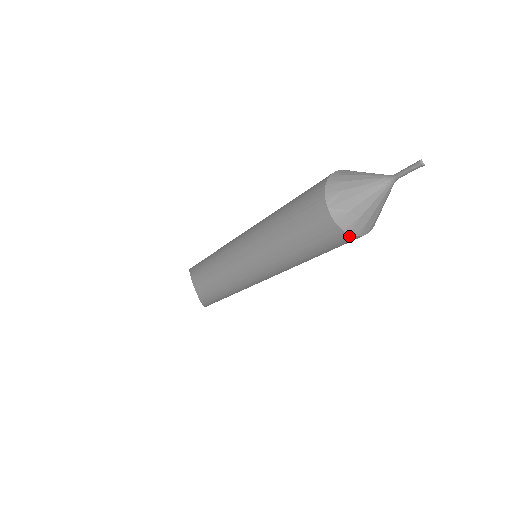
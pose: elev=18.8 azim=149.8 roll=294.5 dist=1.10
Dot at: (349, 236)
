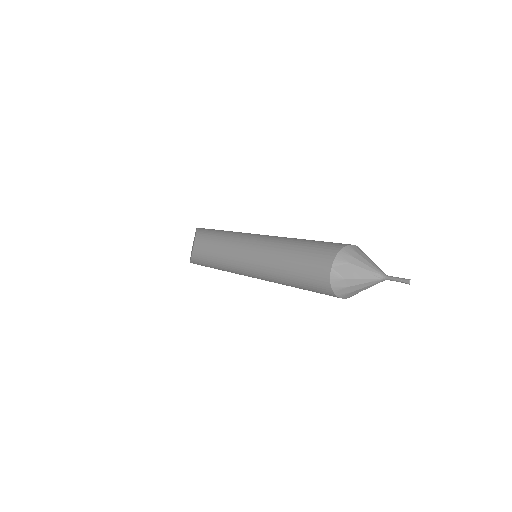
Dot at: (333, 293)
